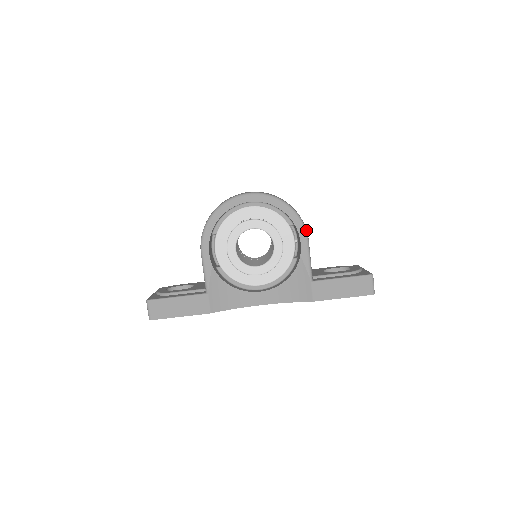
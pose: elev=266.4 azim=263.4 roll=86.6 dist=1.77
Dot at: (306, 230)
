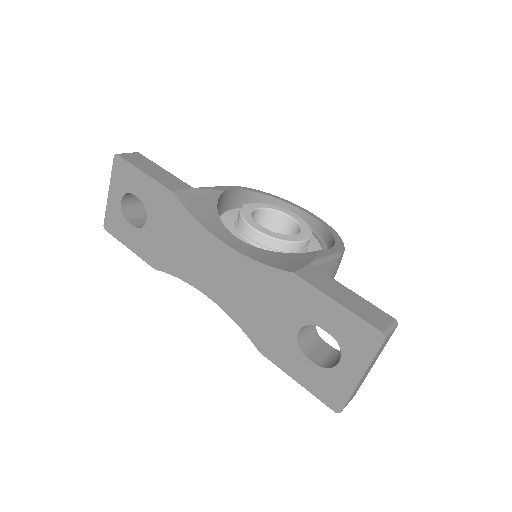
Dot at: (342, 254)
